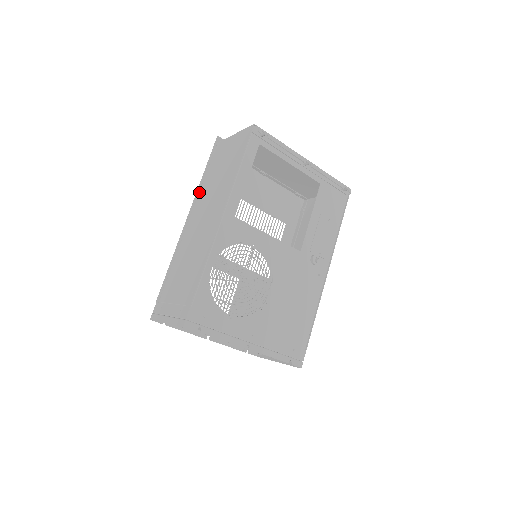
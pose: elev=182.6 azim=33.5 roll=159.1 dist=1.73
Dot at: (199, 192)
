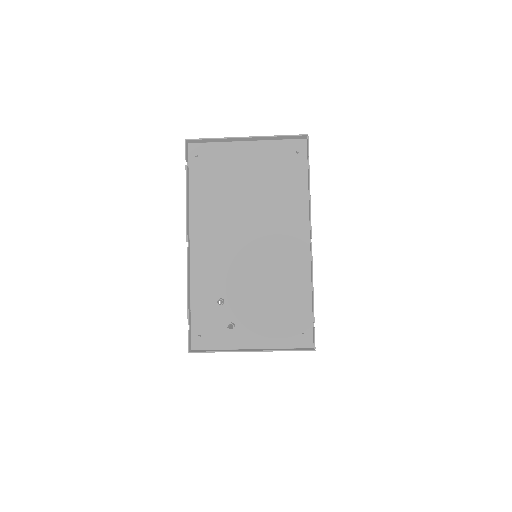
Dot at: occluded
